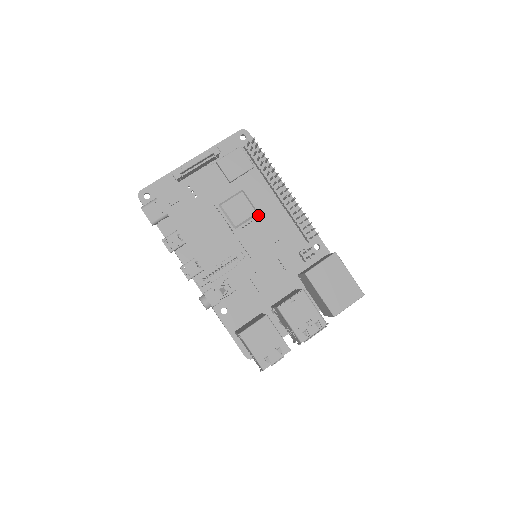
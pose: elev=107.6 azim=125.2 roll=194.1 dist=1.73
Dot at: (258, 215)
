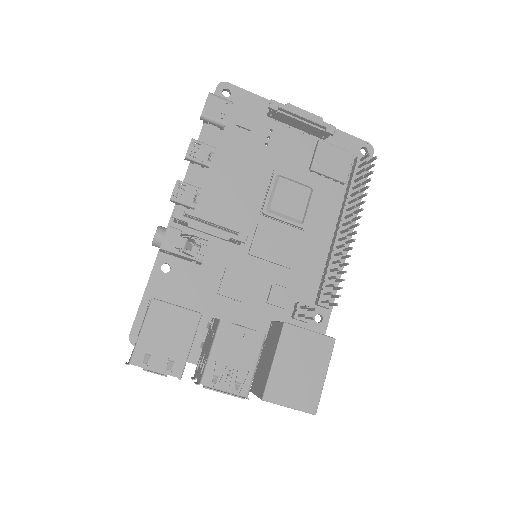
Dot at: (301, 225)
